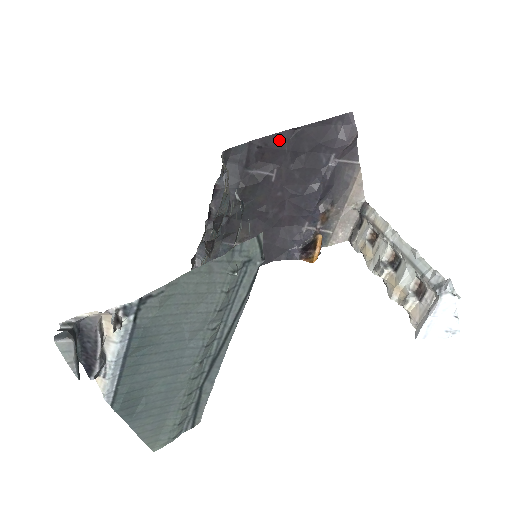
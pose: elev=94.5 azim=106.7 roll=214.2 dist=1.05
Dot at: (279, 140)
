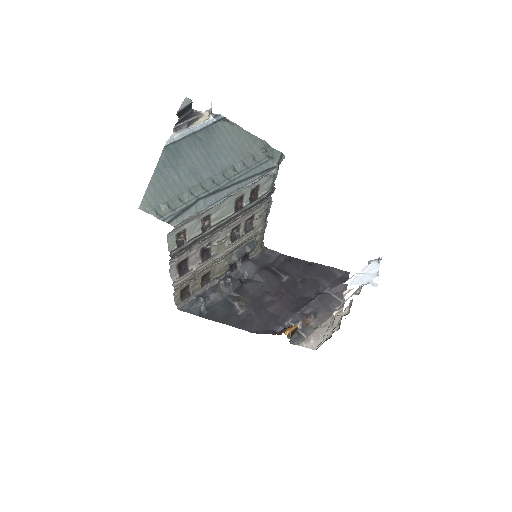
Dot at: (299, 263)
